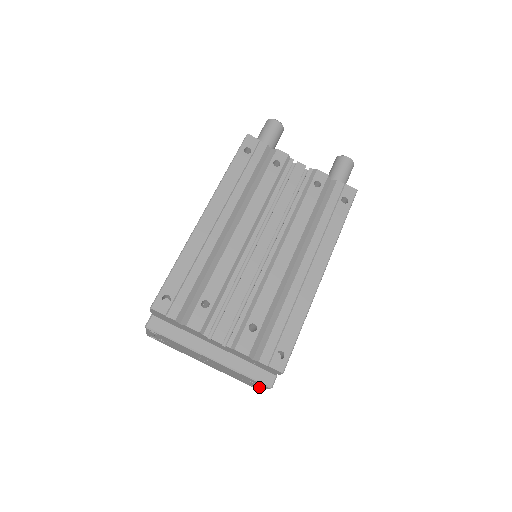
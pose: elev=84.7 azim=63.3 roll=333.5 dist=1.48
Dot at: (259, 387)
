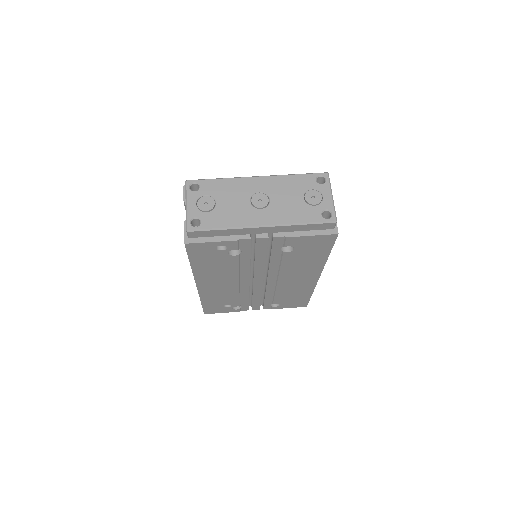
Dot at: (326, 199)
